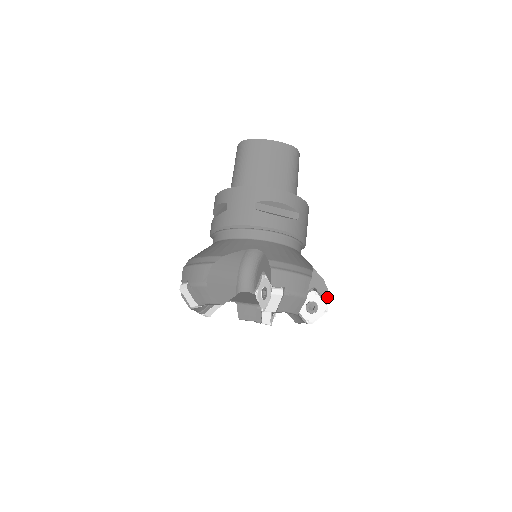
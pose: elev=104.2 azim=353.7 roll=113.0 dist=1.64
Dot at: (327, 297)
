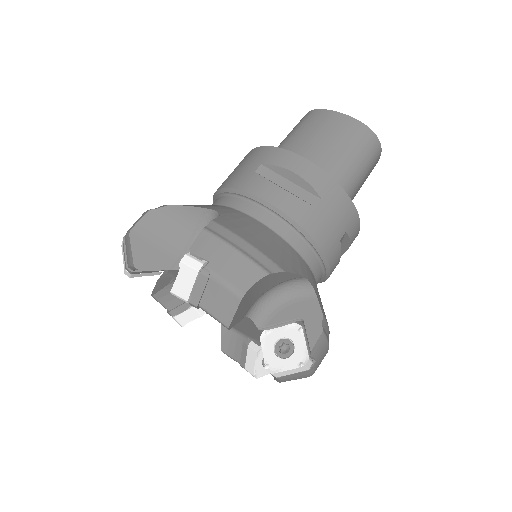
Dot at: (315, 342)
